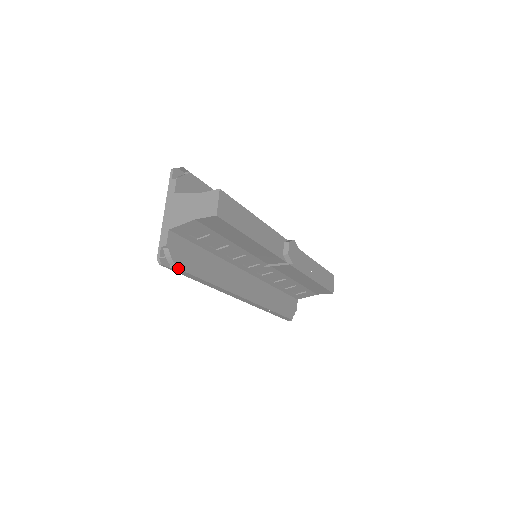
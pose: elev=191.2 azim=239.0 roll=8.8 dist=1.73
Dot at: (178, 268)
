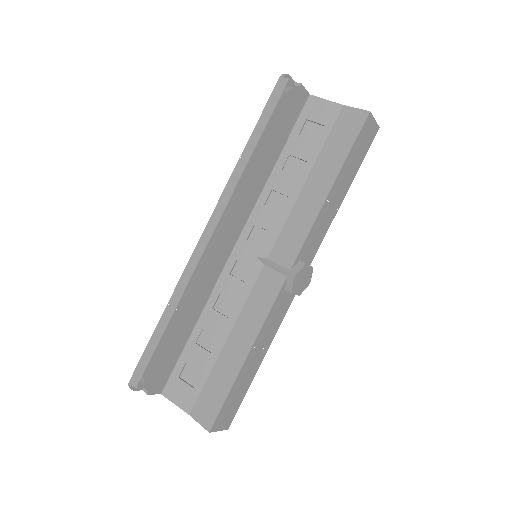
Dot at: occluded
